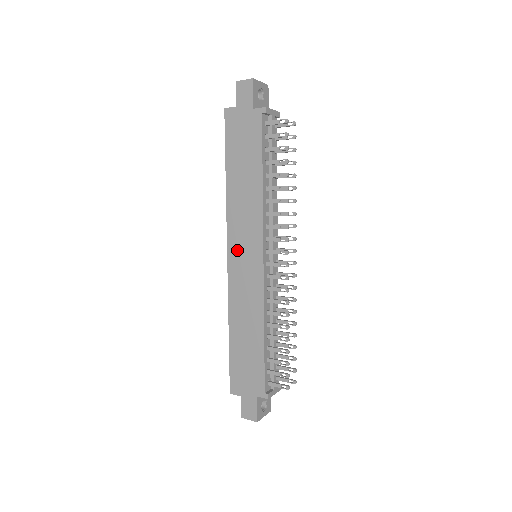
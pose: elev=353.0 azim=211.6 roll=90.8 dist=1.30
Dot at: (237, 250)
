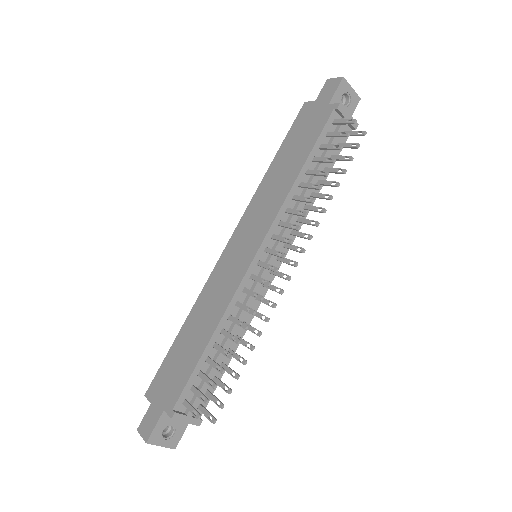
Dot at: (239, 238)
